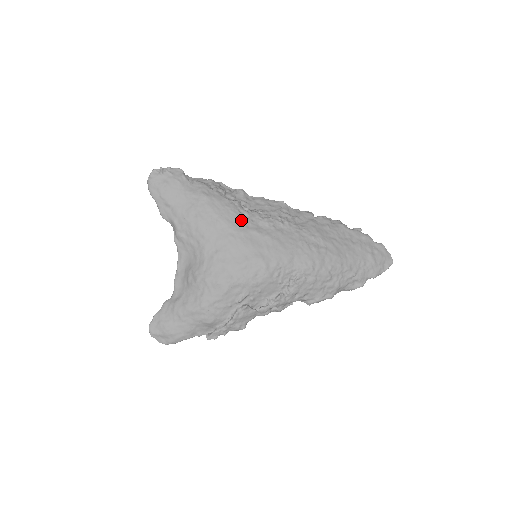
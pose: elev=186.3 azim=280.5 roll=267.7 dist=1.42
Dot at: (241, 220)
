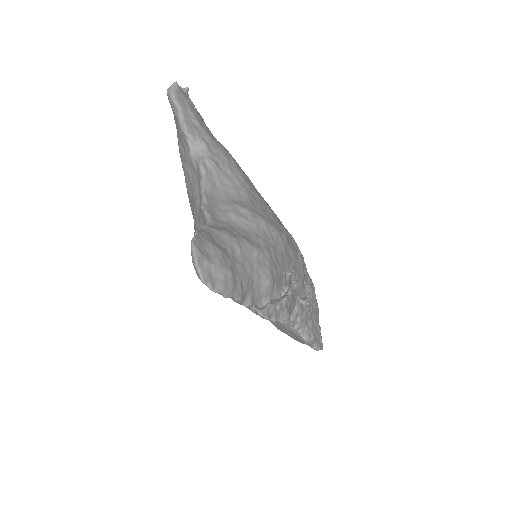
Dot at: occluded
